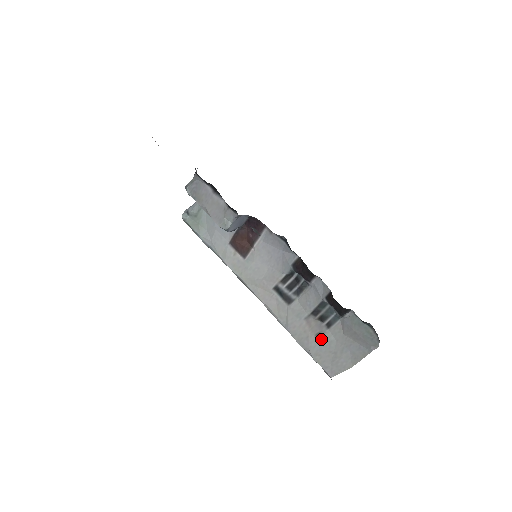
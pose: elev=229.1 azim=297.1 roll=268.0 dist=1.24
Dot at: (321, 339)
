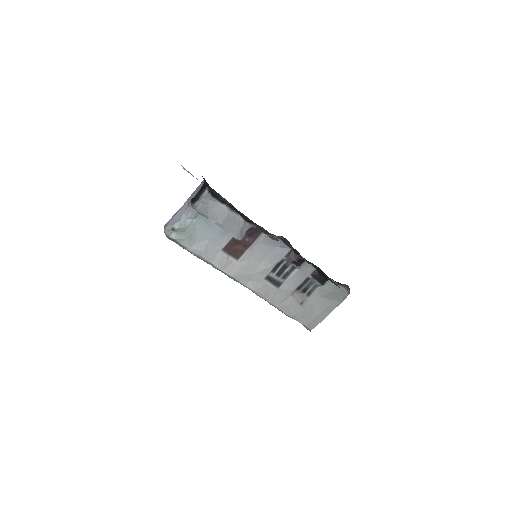
Dot at: (304, 306)
